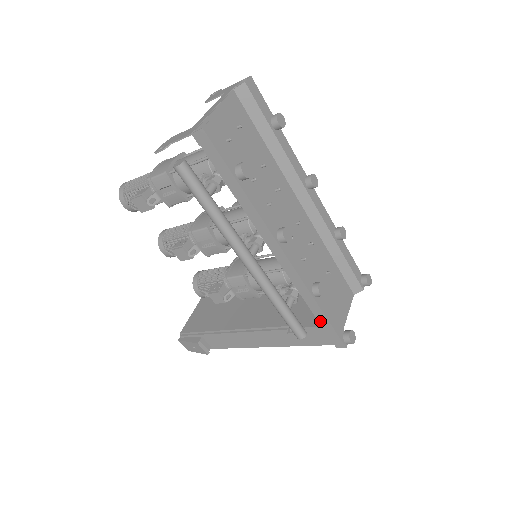
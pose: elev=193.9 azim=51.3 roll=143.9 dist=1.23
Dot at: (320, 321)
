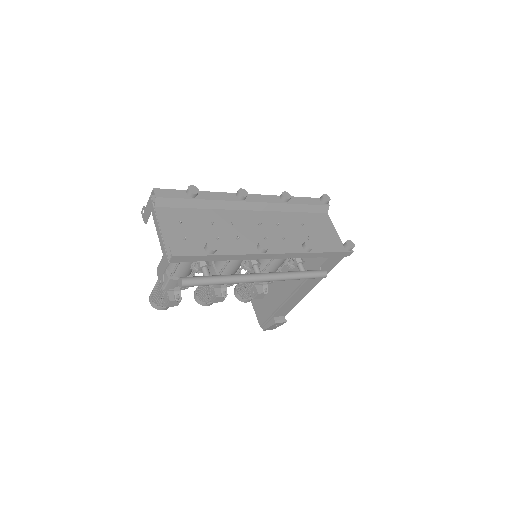
Dot at: (326, 256)
